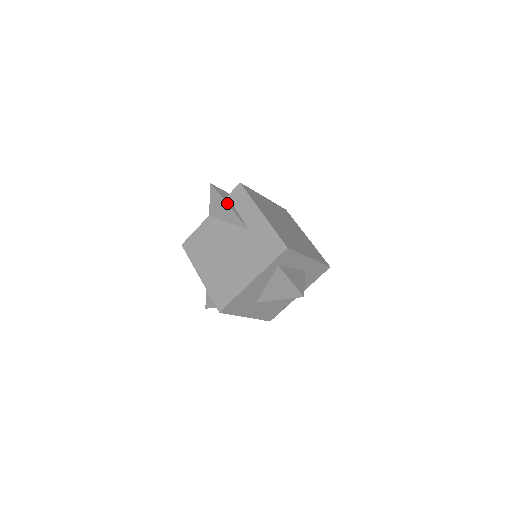
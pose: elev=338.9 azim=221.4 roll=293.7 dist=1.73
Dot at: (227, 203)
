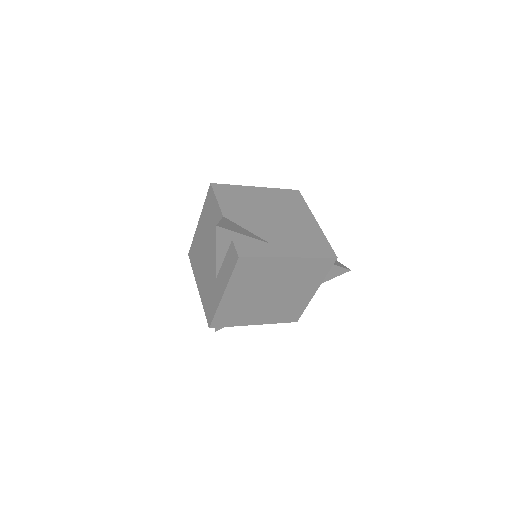
Dot at: (217, 251)
